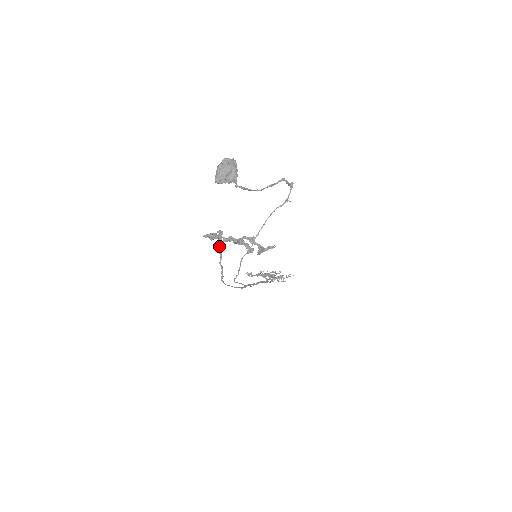
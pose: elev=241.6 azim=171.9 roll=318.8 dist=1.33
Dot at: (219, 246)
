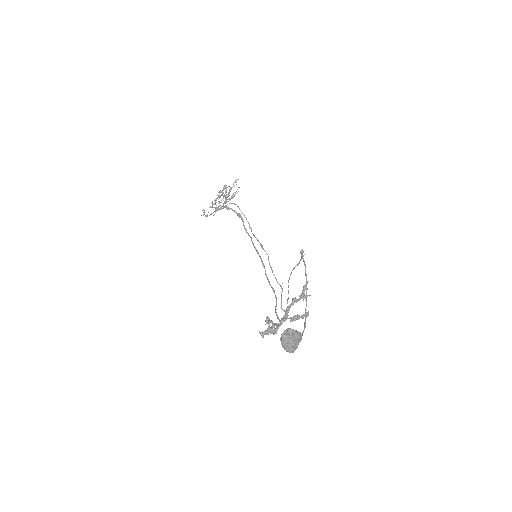
Dot at: (274, 326)
